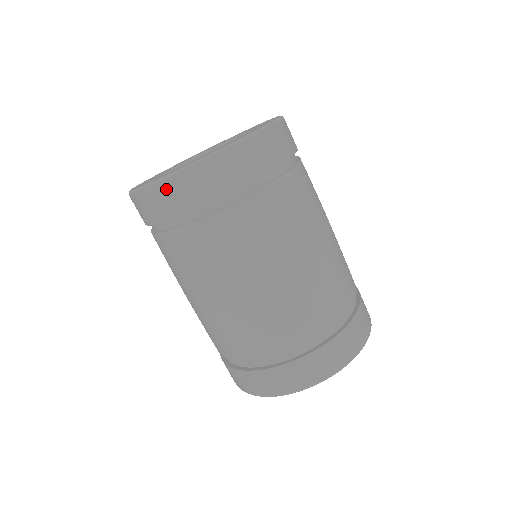
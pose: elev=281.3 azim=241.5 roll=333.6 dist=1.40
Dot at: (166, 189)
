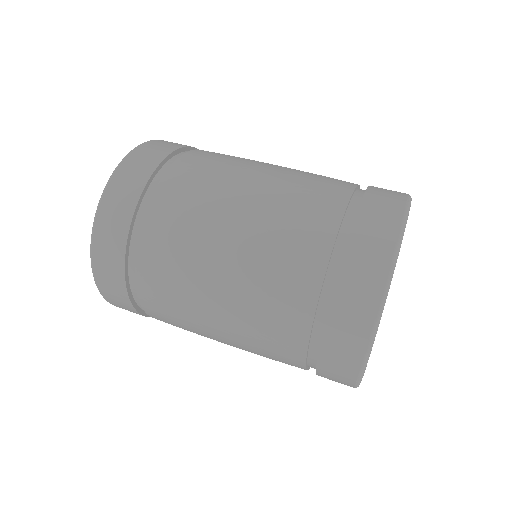
Dot at: (115, 186)
